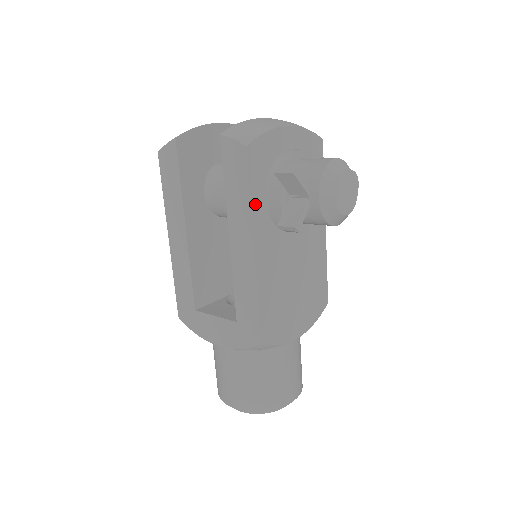
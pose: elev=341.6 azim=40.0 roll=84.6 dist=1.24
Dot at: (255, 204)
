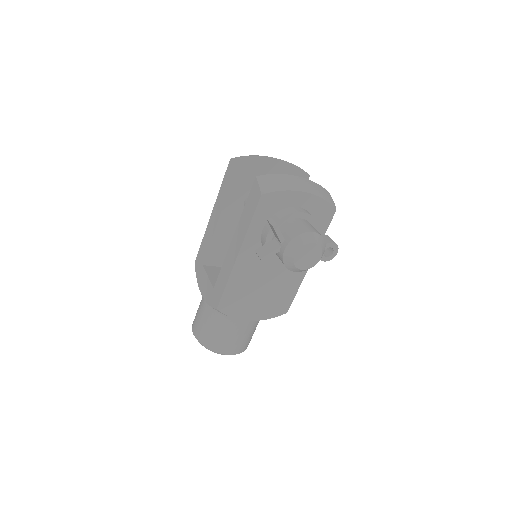
Dot at: (252, 230)
